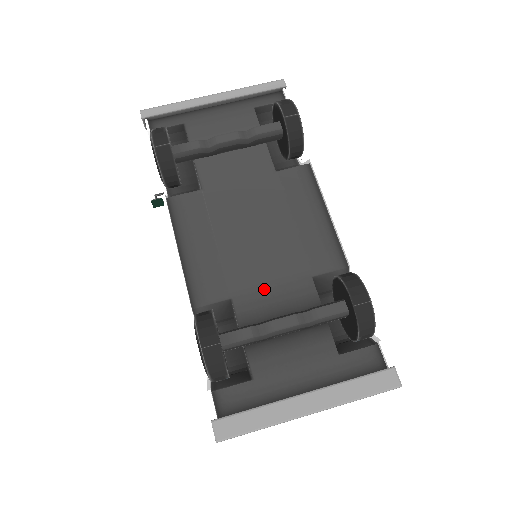
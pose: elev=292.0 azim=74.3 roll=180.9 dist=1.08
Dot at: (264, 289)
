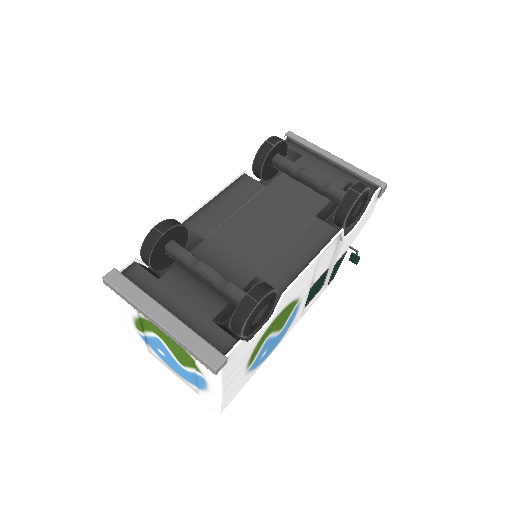
Dot at: (225, 253)
